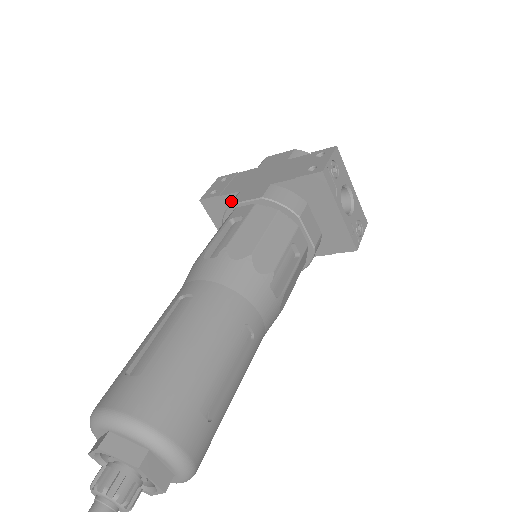
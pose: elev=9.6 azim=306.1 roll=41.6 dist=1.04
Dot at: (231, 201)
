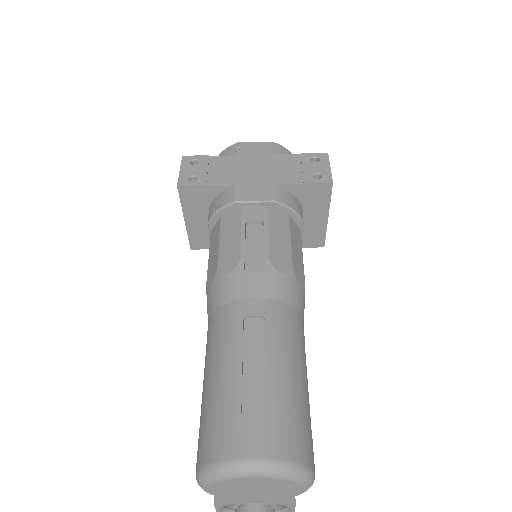
Dot at: (218, 192)
